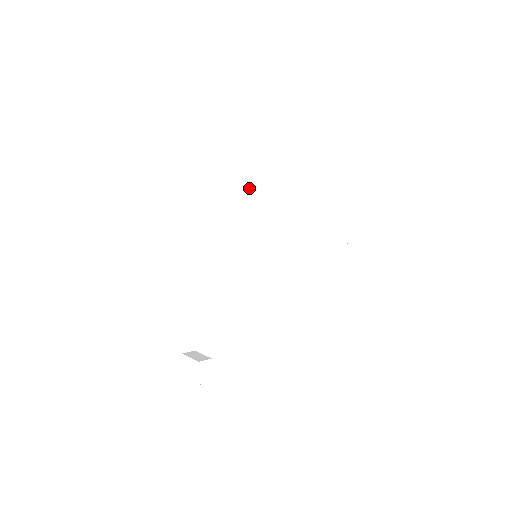
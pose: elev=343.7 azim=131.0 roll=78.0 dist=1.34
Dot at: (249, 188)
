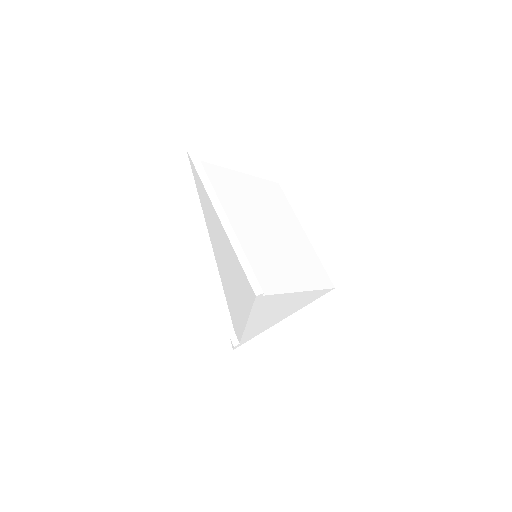
Dot at: (216, 241)
